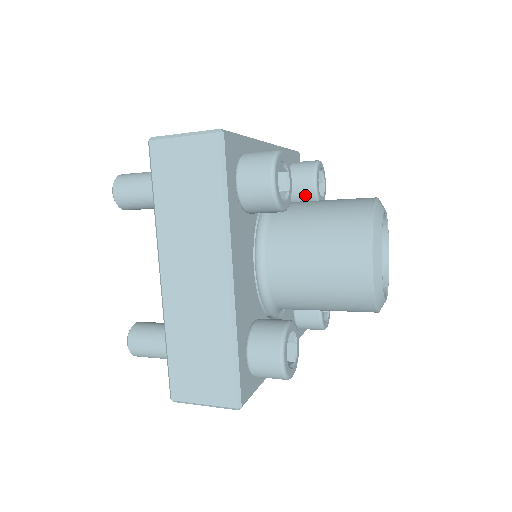
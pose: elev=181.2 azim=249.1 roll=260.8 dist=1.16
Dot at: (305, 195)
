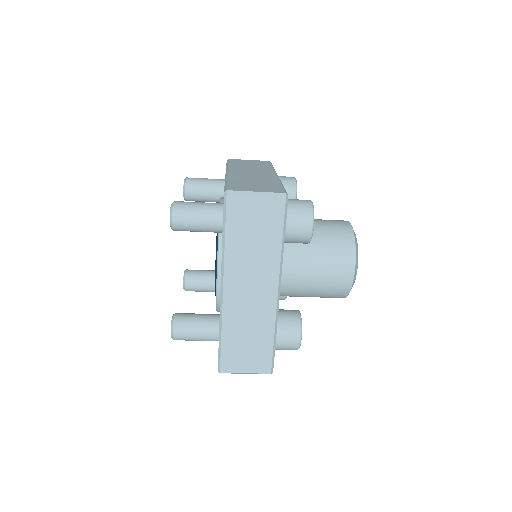
Dot at: occluded
